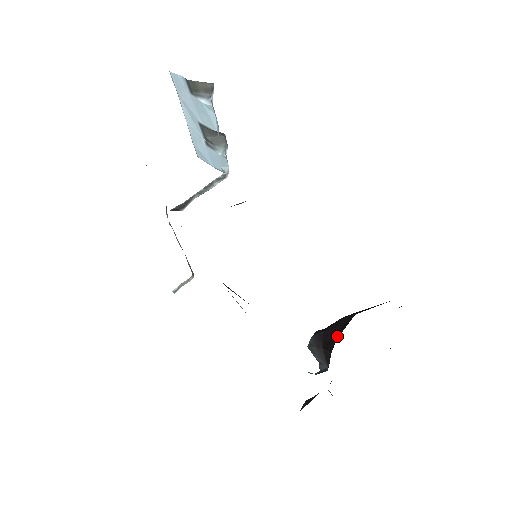
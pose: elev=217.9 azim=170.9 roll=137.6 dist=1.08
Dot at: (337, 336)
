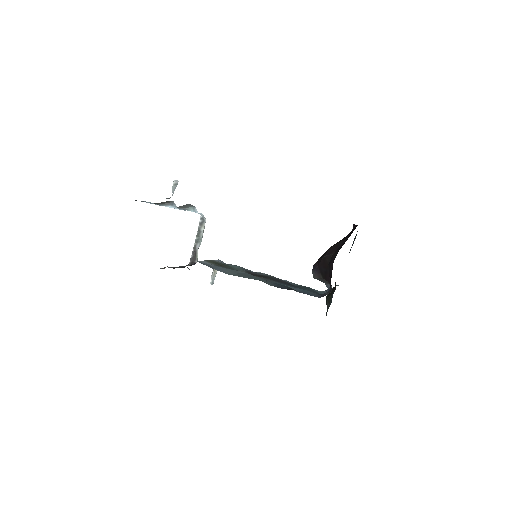
Dot at: (329, 275)
